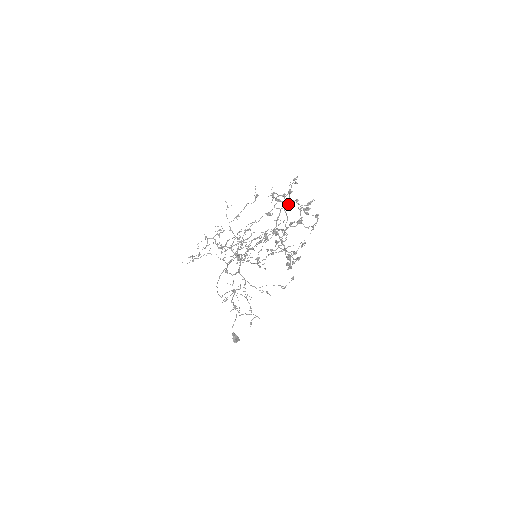
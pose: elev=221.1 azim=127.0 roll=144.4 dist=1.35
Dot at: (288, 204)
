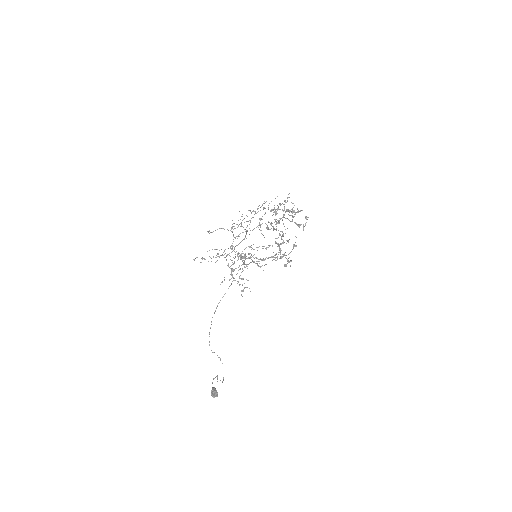
Dot at: (287, 201)
